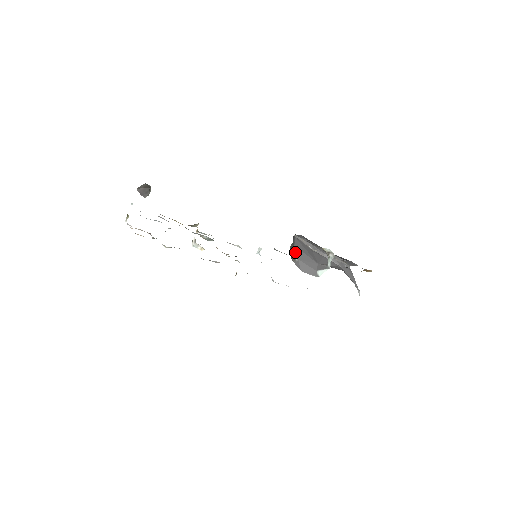
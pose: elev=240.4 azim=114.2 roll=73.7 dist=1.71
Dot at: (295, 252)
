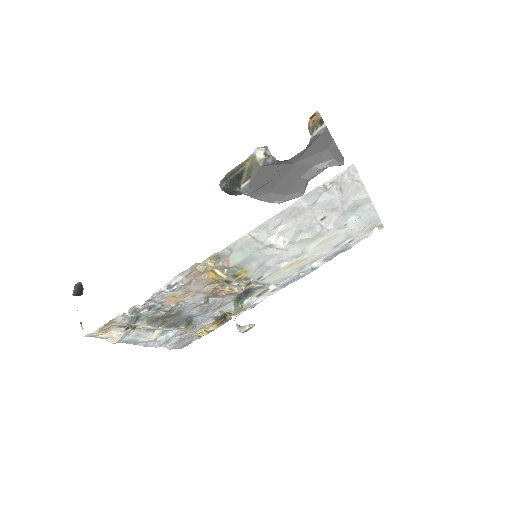
Dot at: (241, 192)
